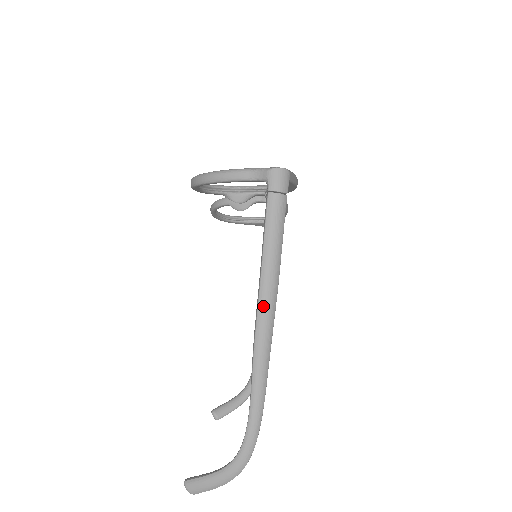
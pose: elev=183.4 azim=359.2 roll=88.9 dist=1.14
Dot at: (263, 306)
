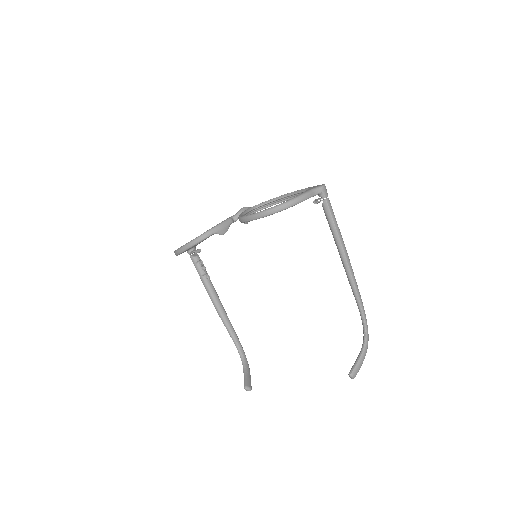
Dot at: (347, 256)
